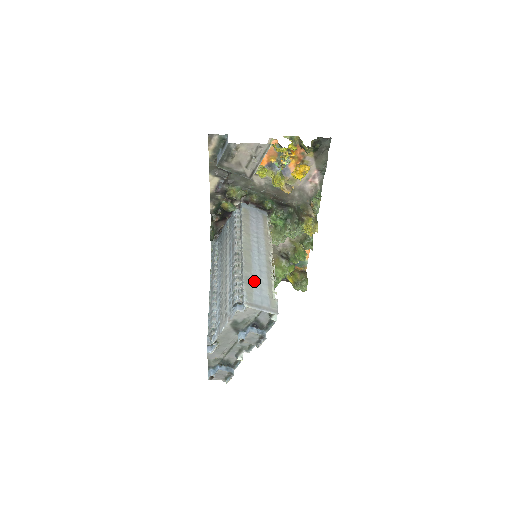
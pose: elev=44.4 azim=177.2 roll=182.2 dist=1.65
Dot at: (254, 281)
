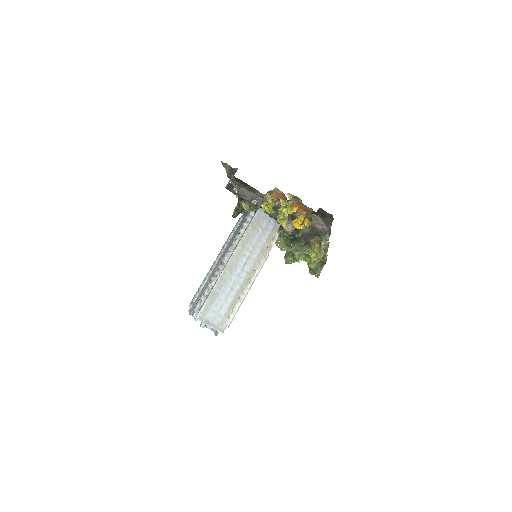
Dot at: (219, 298)
